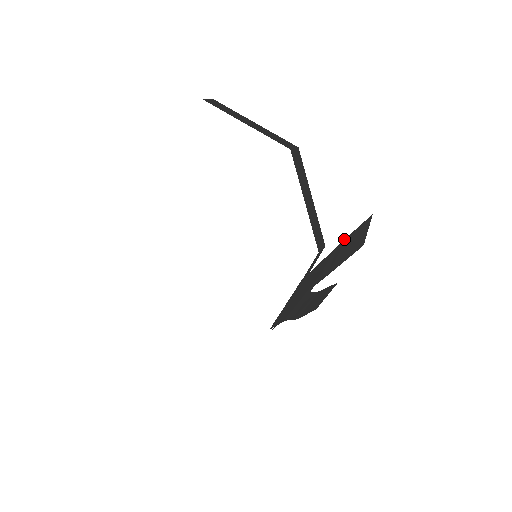
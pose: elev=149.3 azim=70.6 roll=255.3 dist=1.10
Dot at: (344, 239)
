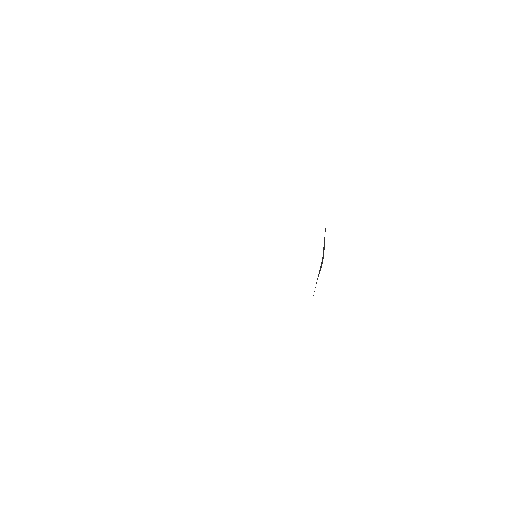
Dot at: occluded
